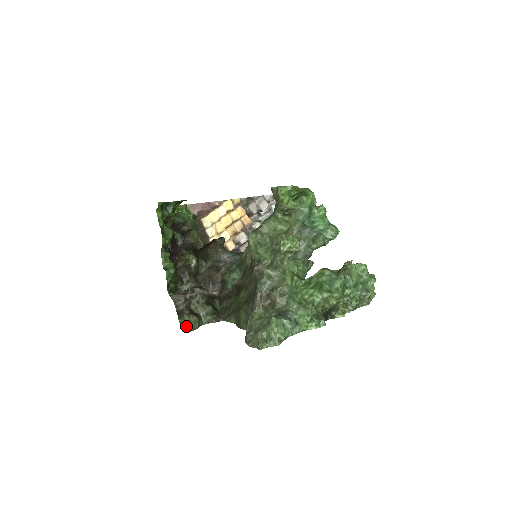
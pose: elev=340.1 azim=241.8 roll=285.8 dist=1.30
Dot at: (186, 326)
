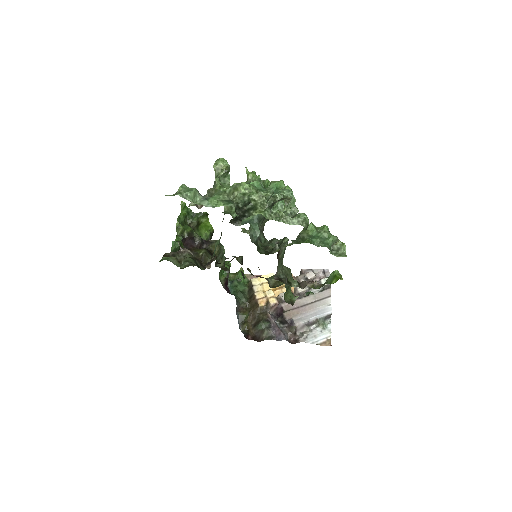
Dot at: (163, 258)
